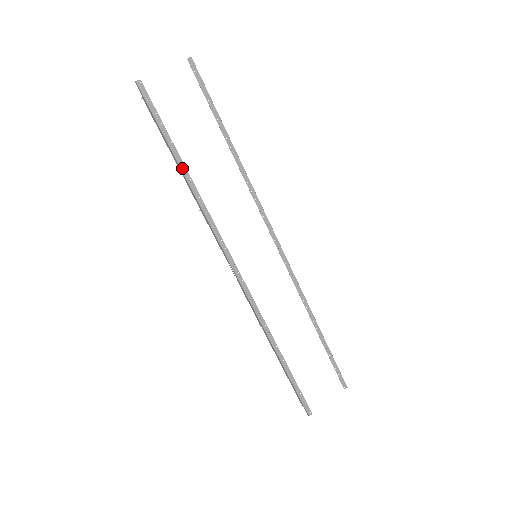
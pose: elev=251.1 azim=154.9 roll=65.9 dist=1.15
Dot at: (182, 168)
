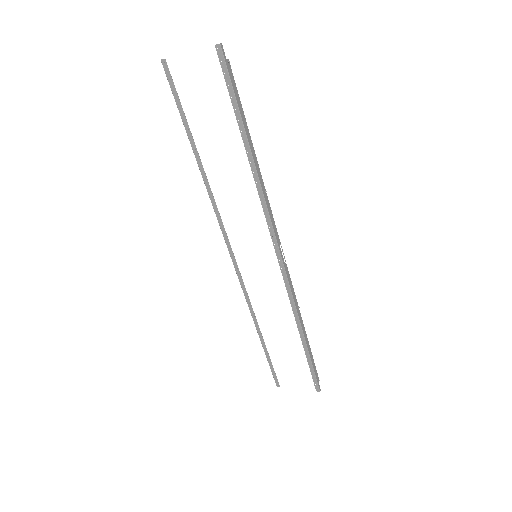
Dot at: (196, 156)
